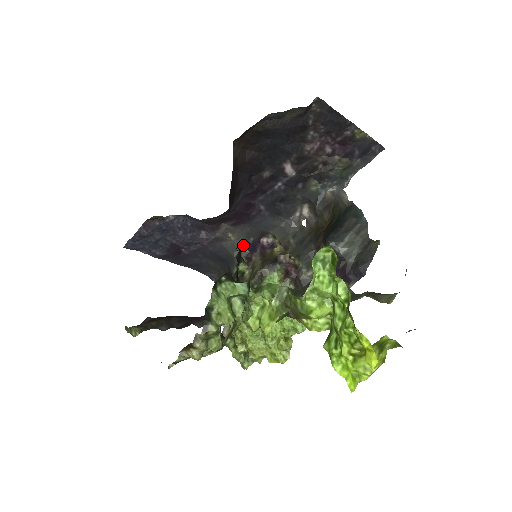
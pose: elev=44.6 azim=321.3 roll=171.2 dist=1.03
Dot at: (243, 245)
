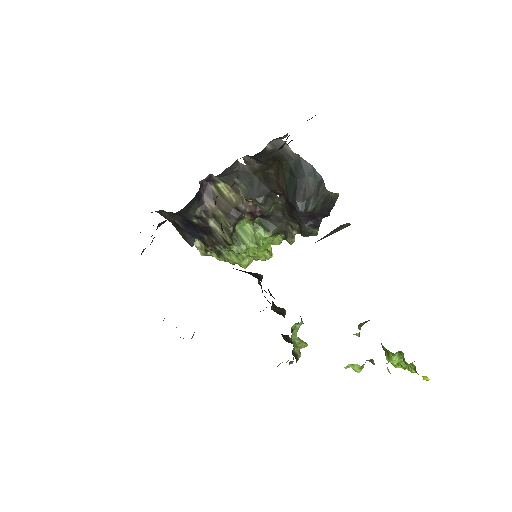
Dot at: (193, 203)
